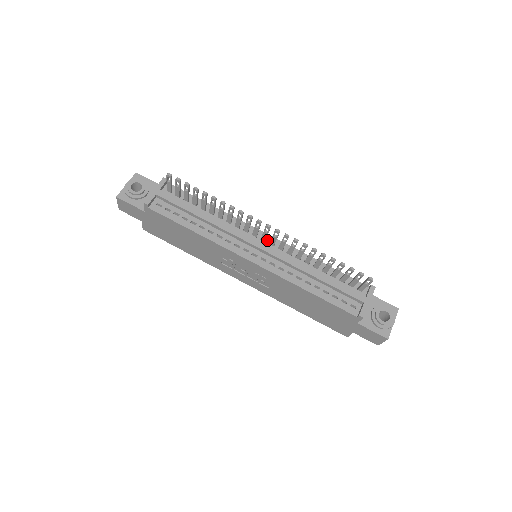
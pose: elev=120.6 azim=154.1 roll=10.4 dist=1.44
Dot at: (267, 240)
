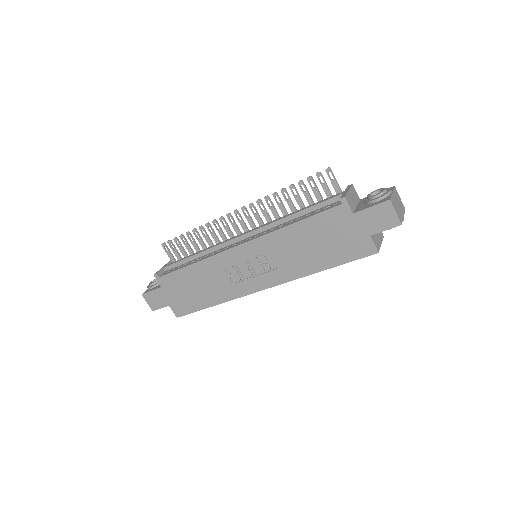
Dot at: occluded
